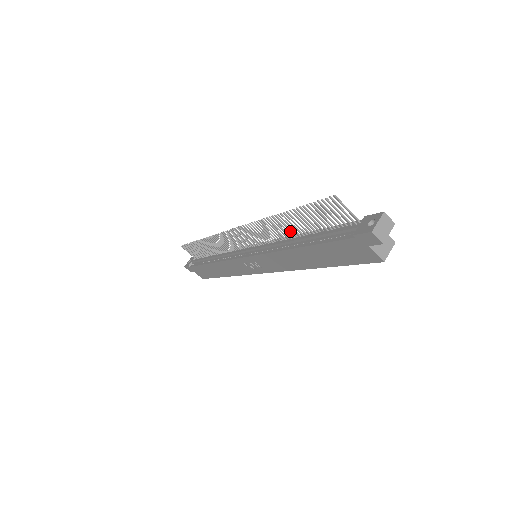
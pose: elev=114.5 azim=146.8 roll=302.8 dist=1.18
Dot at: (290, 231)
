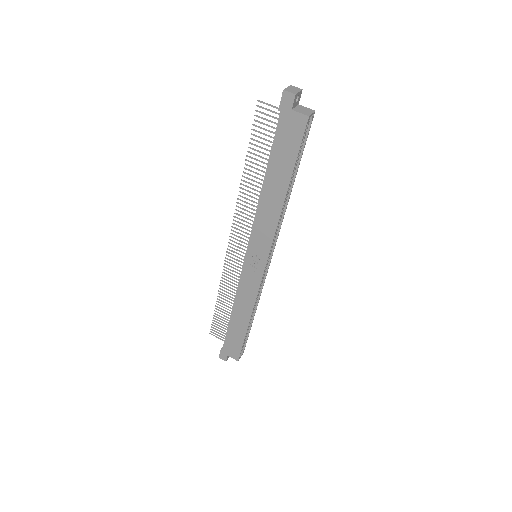
Dot at: occluded
